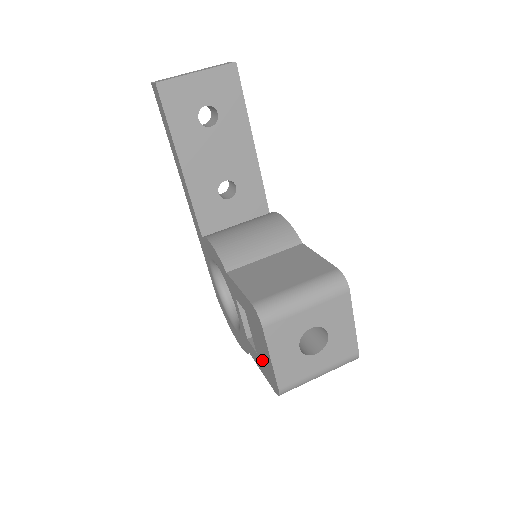
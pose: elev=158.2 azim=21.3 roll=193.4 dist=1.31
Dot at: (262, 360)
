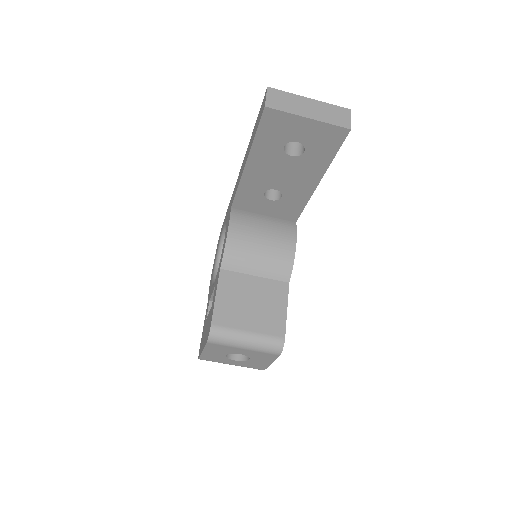
Dot at: (204, 331)
